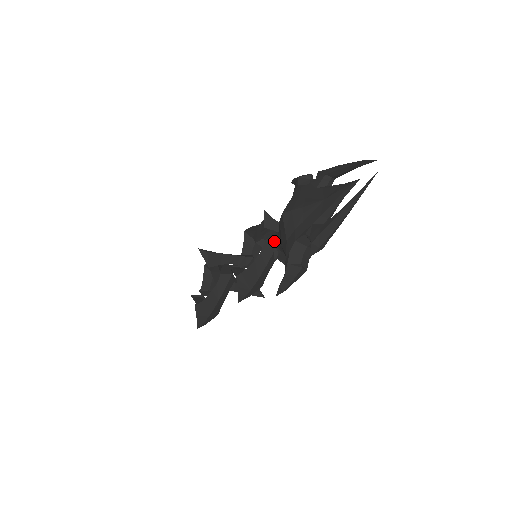
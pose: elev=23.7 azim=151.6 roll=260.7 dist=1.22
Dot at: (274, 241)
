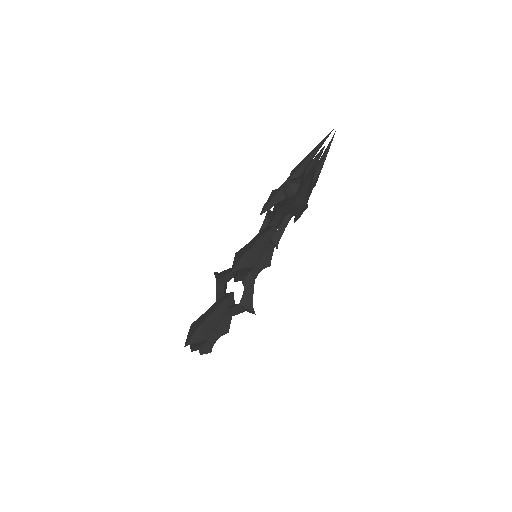
Dot at: occluded
